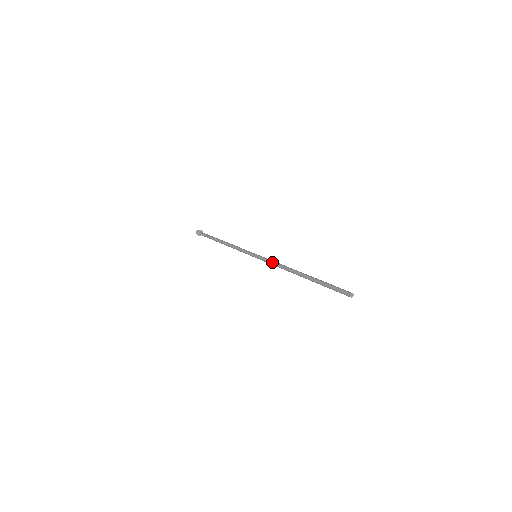
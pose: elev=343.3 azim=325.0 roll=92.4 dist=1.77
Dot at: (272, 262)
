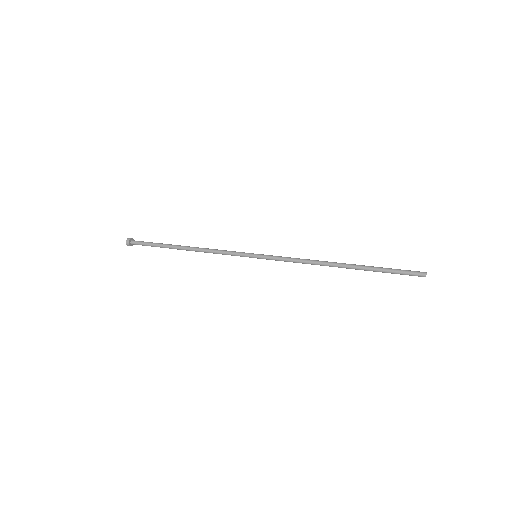
Dot at: occluded
